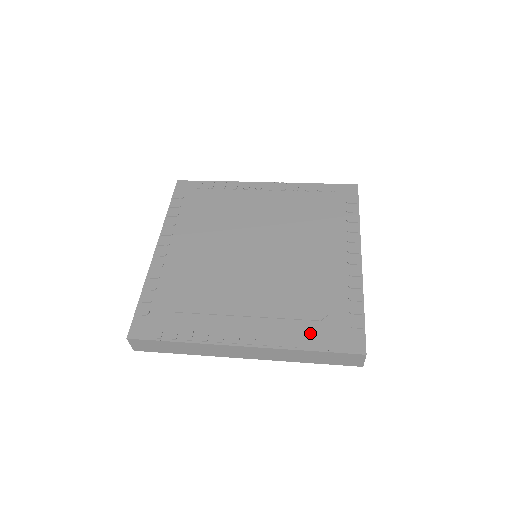
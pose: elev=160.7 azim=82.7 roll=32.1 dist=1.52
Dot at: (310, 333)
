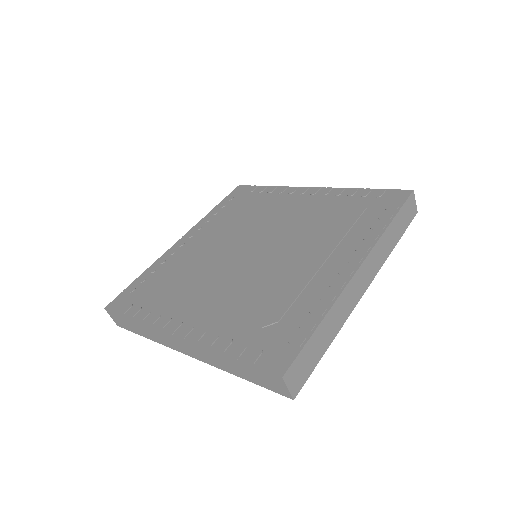
Dot at: (242, 338)
